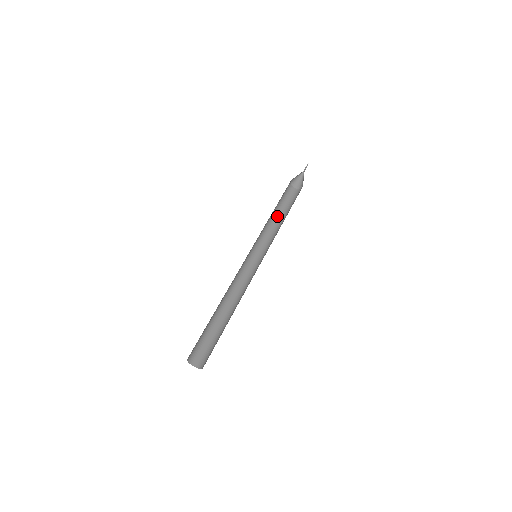
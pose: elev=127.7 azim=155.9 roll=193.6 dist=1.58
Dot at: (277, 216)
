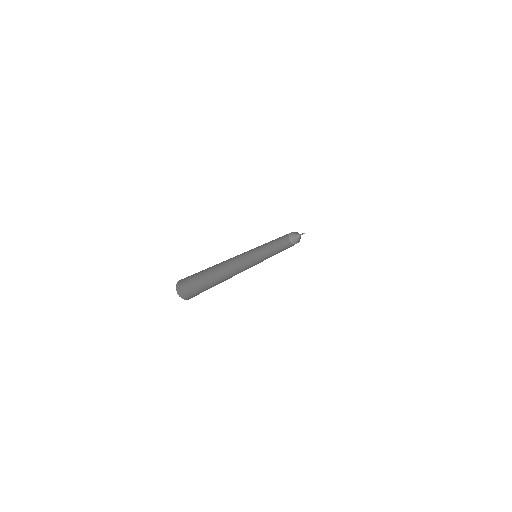
Dot at: (274, 248)
